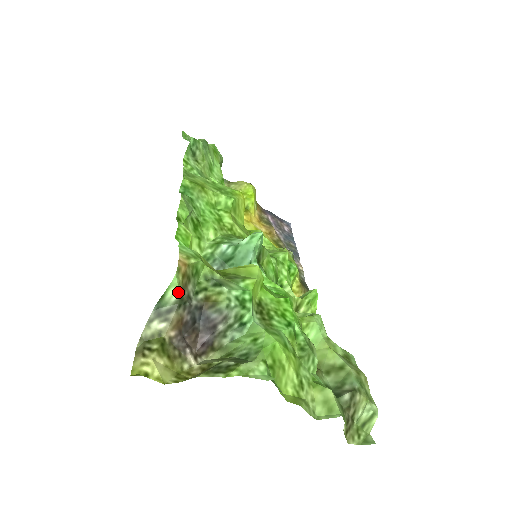
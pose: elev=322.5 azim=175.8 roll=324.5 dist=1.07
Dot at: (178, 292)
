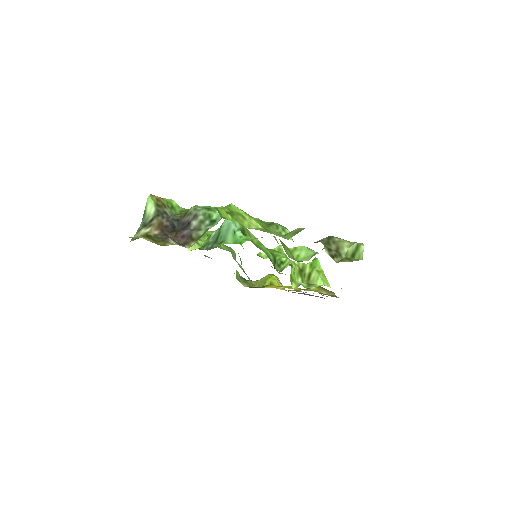
Dot at: (154, 205)
